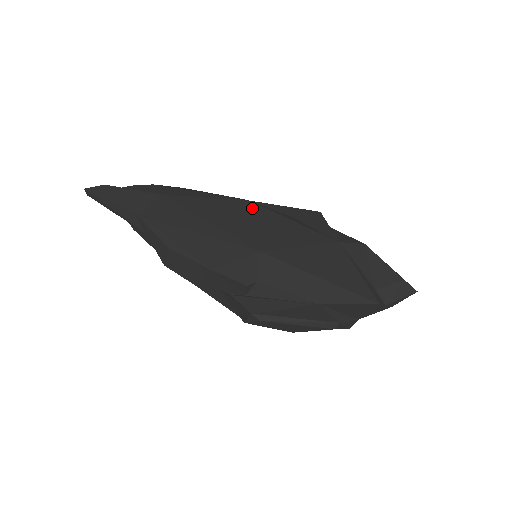
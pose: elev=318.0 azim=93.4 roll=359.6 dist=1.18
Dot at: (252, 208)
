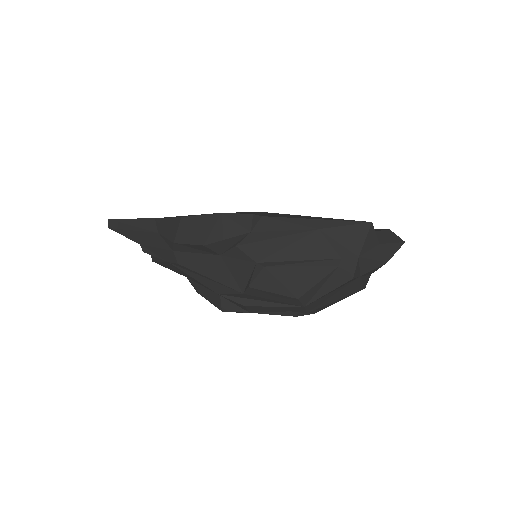
Dot at: occluded
